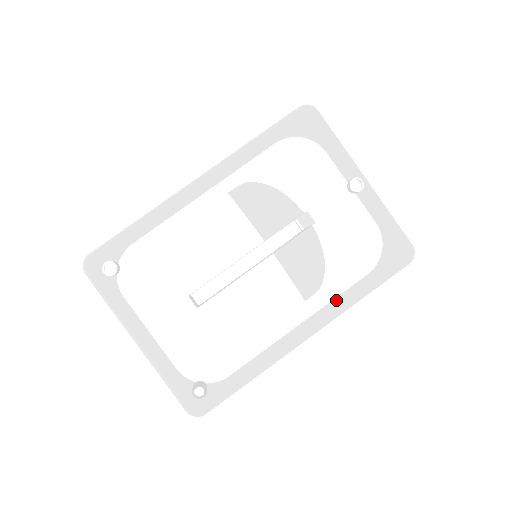
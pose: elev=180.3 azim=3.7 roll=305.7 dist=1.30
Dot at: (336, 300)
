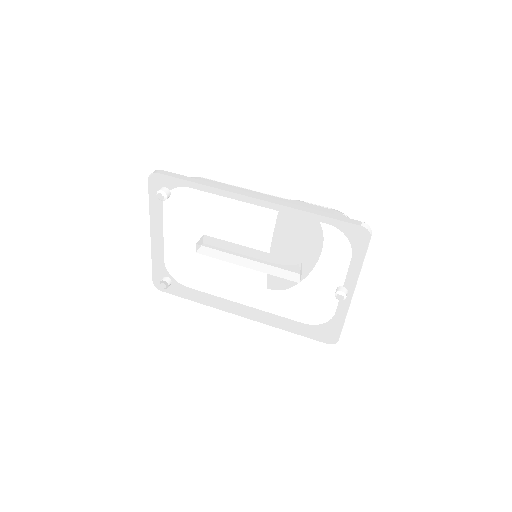
Dot at: (271, 318)
